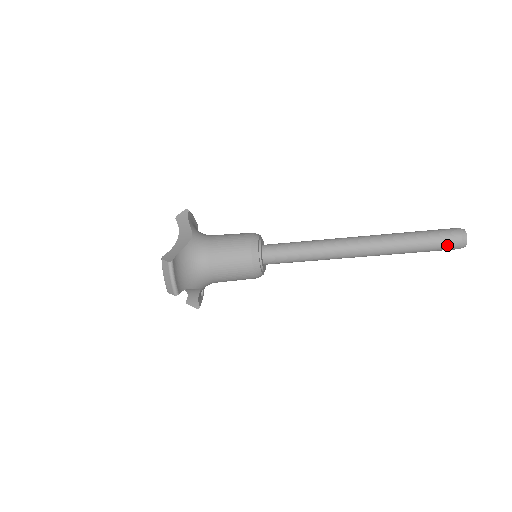
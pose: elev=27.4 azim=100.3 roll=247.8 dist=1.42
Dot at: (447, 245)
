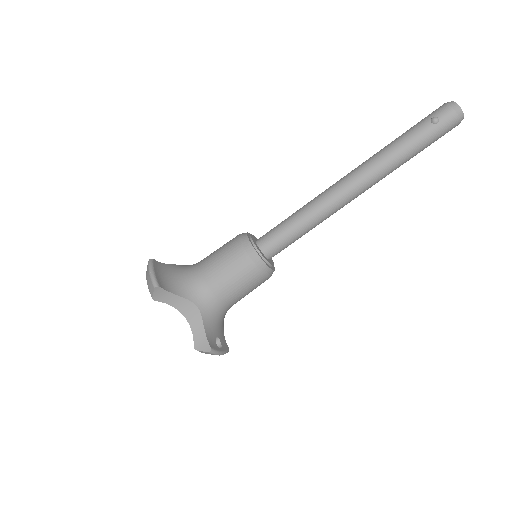
Dot at: (436, 117)
